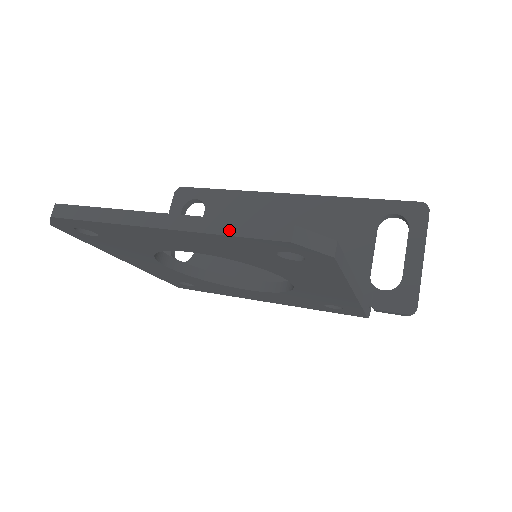
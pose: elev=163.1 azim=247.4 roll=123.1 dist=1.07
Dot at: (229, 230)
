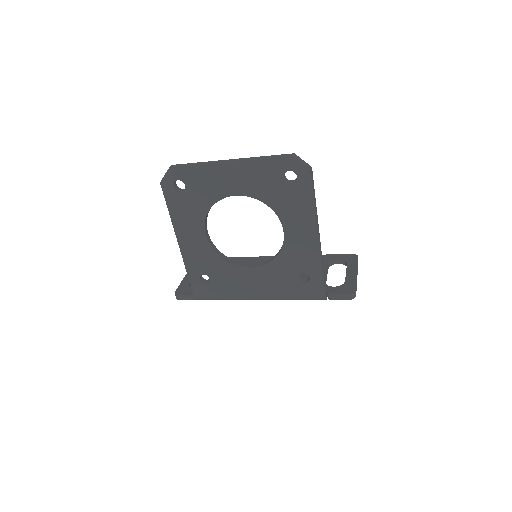
Dot at: (265, 158)
